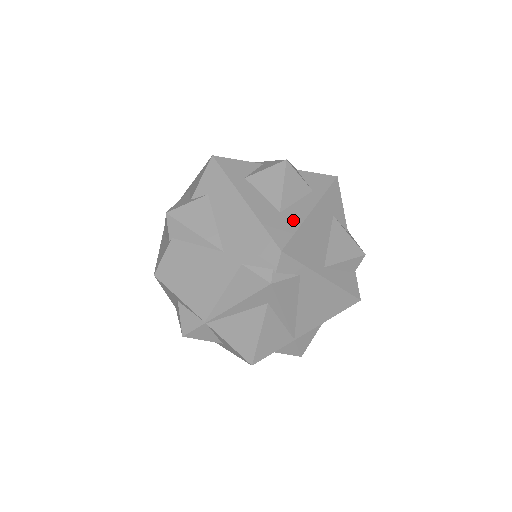
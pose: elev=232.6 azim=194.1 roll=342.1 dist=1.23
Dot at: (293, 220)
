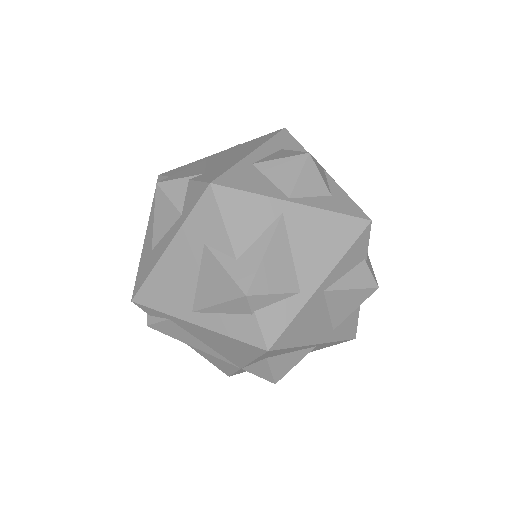
Dot at: (152, 262)
